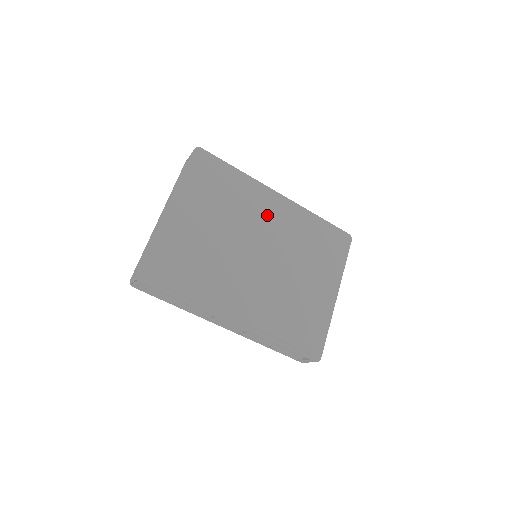
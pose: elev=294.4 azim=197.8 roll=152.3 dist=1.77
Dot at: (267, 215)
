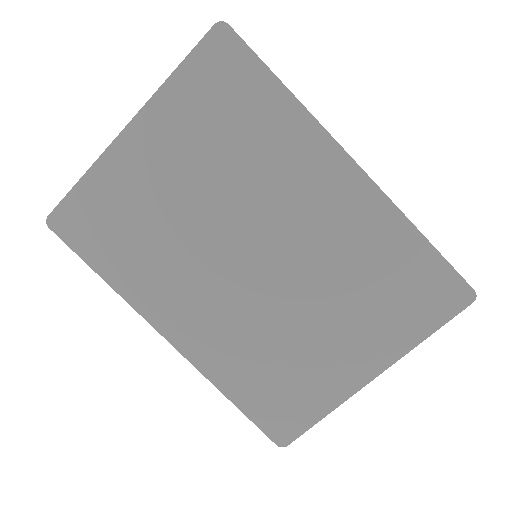
Dot at: (303, 198)
